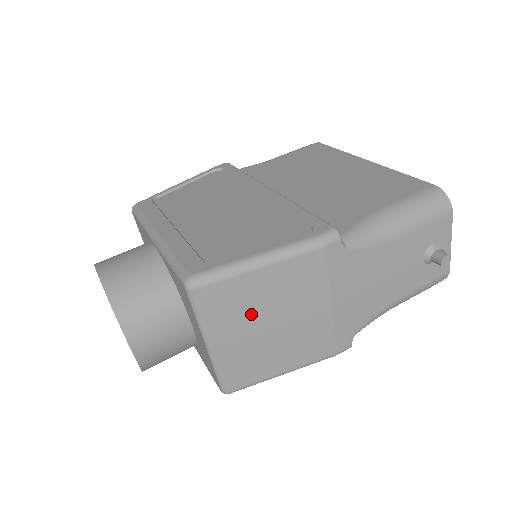
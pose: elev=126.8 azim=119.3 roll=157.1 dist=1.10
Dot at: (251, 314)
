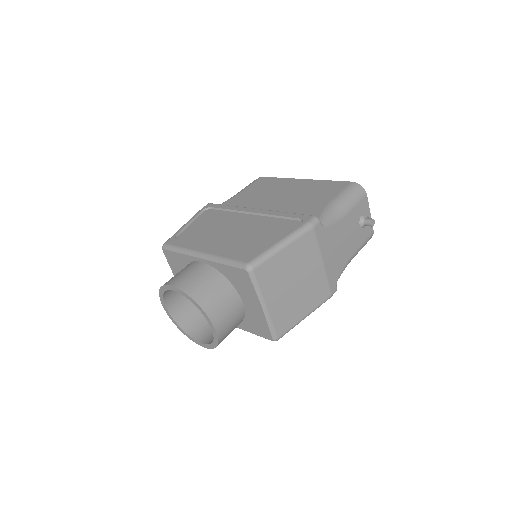
Dot at: (283, 279)
